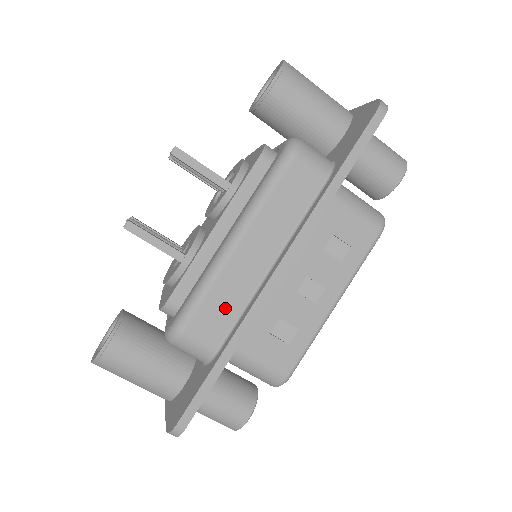
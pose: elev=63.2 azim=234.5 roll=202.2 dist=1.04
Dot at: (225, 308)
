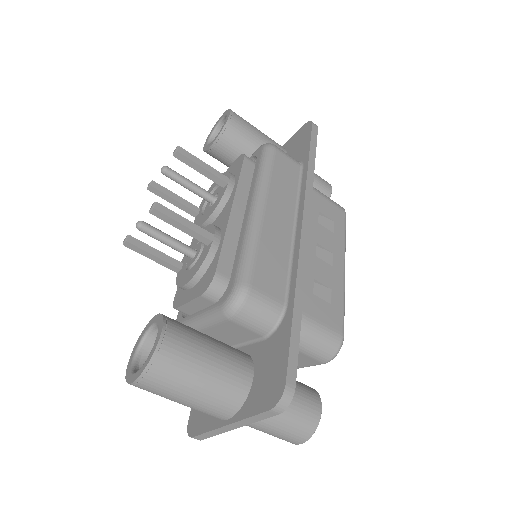
Dot at: (275, 263)
